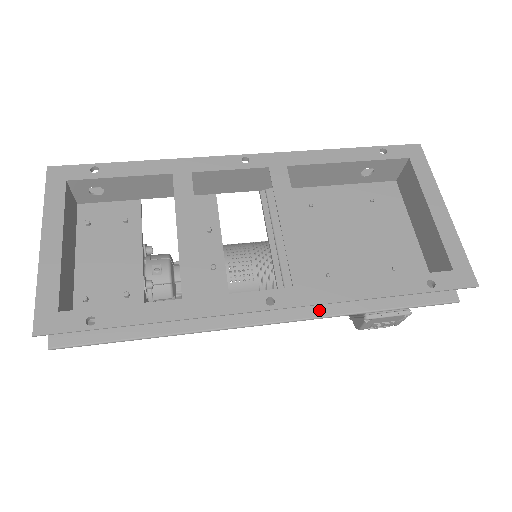
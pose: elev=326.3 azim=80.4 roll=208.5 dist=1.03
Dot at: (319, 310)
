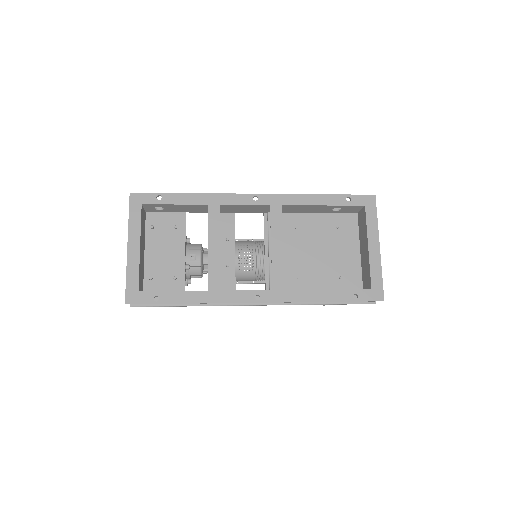
Dot at: occluded
